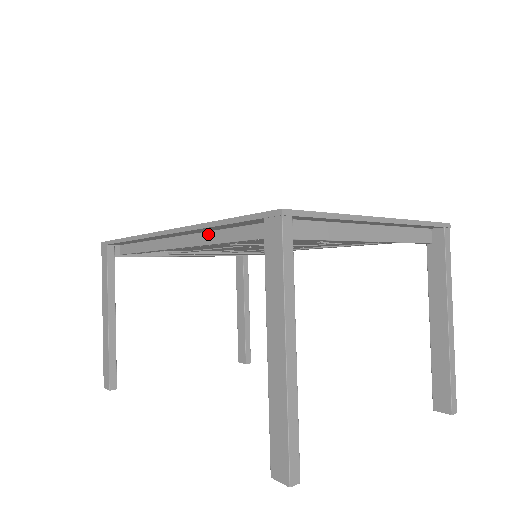
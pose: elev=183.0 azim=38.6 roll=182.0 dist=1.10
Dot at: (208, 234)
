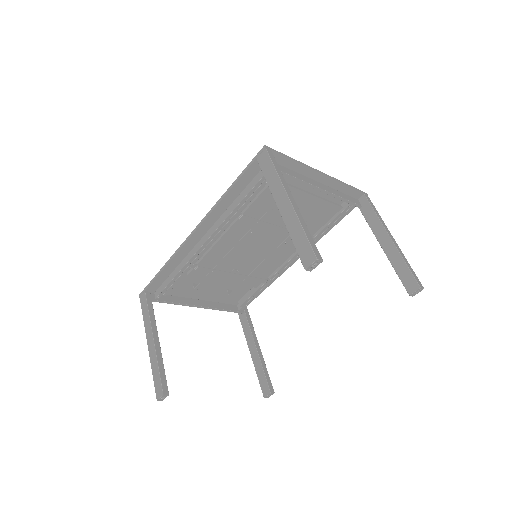
Dot at: (224, 214)
